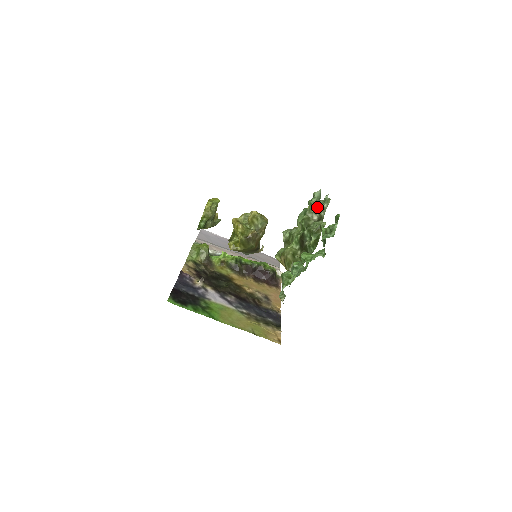
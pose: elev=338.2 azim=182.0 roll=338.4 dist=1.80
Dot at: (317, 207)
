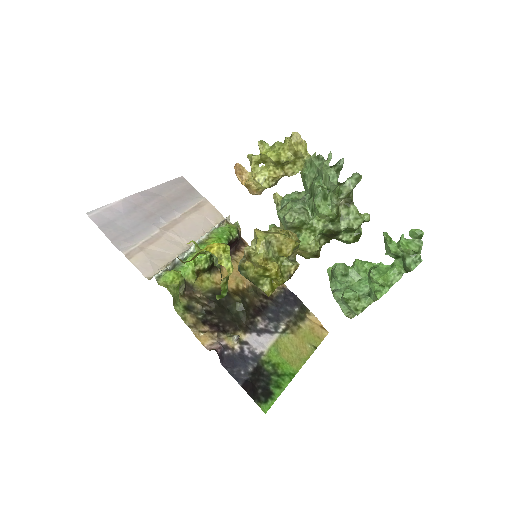
Dot at: (345, 190)
